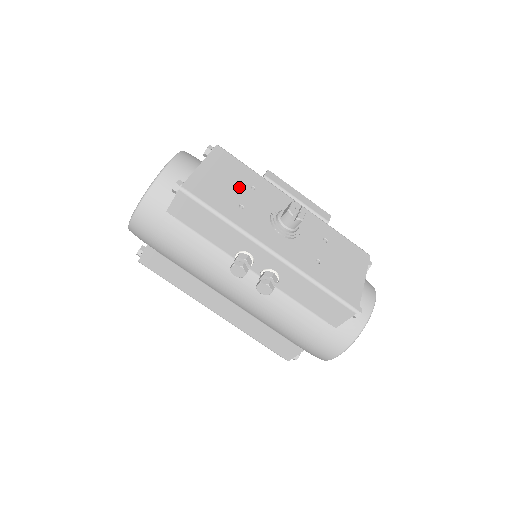
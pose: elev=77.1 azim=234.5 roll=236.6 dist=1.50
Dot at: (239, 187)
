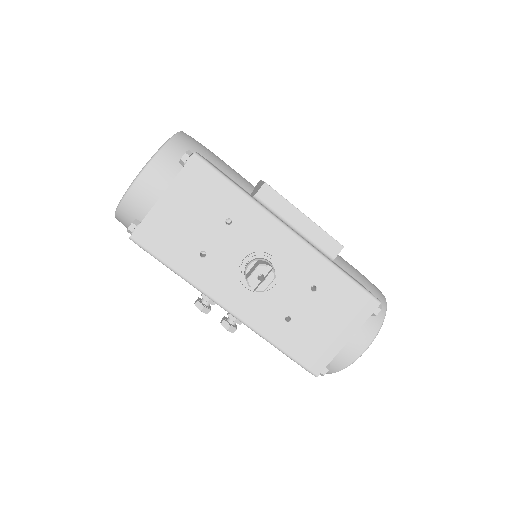
Dot at: (208, 224)
